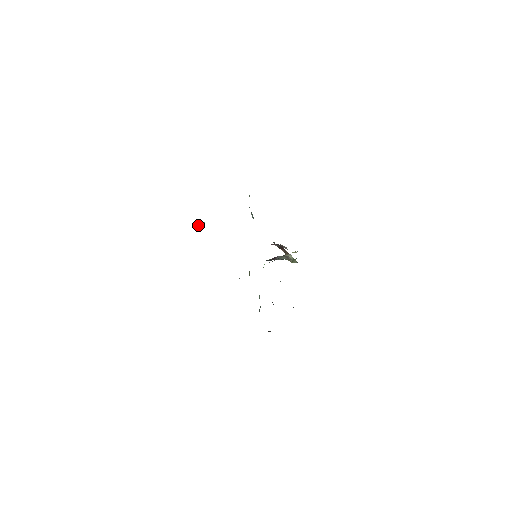
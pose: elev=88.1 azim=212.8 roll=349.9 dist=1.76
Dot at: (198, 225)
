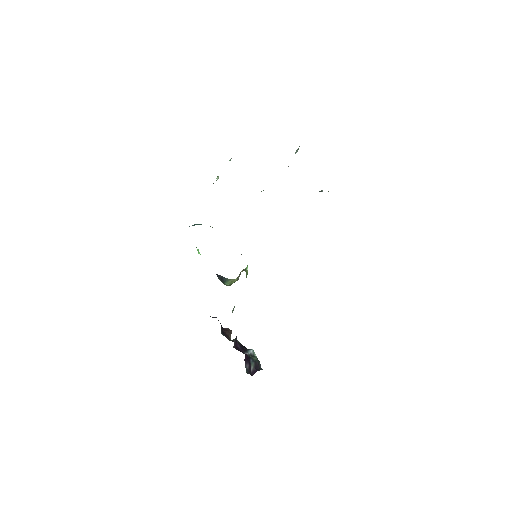
Dot at: occluded
